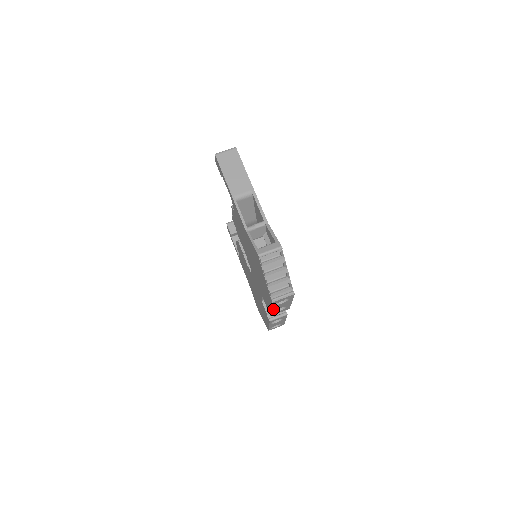
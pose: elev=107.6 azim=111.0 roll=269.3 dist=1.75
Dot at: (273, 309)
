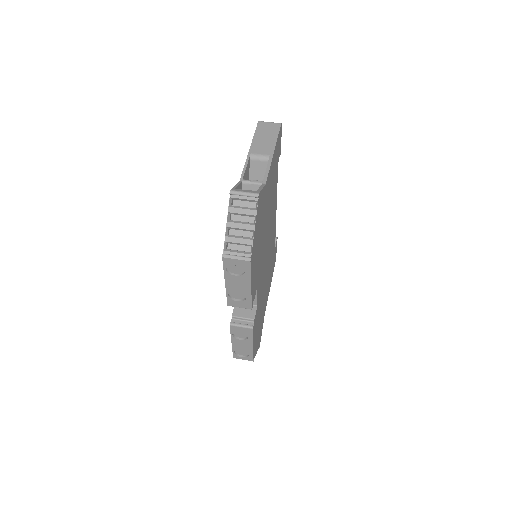
Dot at: (228, 284)
